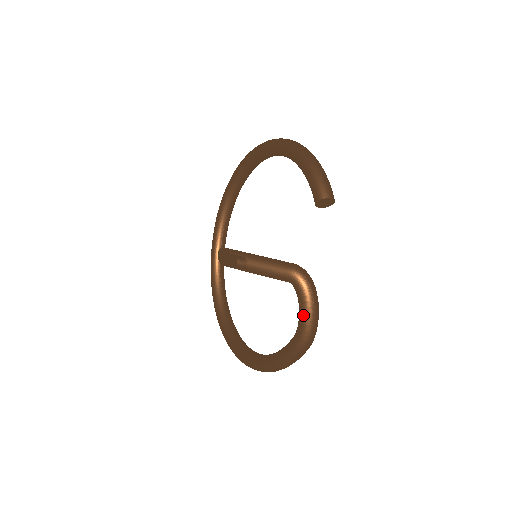
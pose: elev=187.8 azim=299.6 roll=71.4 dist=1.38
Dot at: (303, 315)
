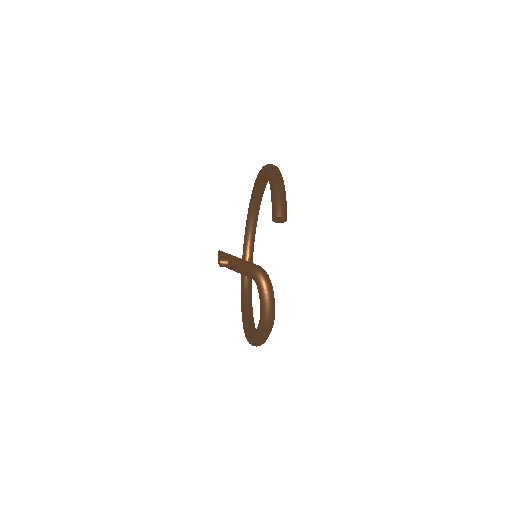
Dot at: (261, 305)
